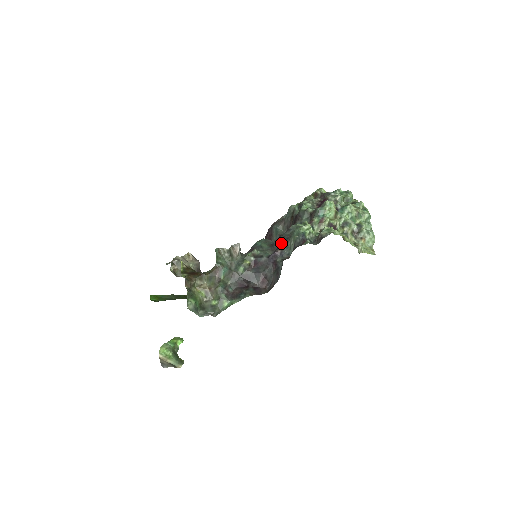
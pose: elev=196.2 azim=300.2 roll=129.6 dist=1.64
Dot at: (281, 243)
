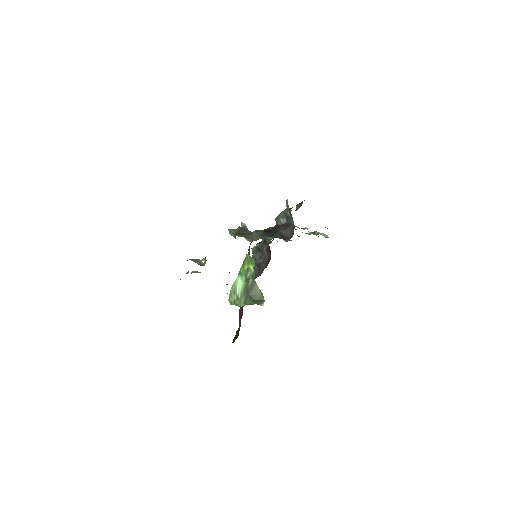
Dot at: occluded
